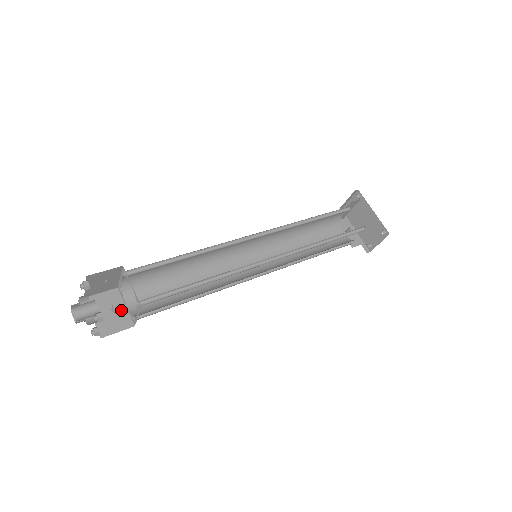
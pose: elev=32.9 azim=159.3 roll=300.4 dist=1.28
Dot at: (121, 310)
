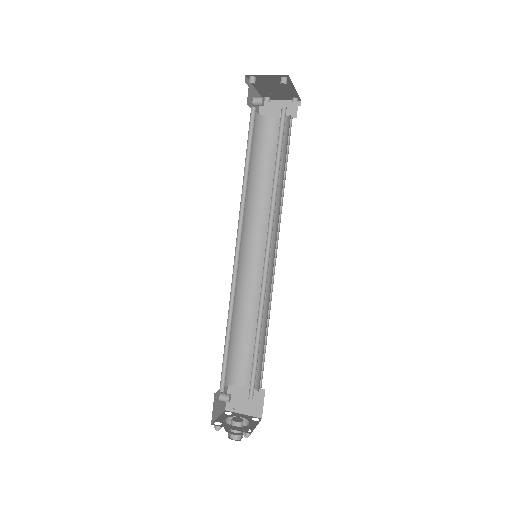
Dot at: (222, 392)
